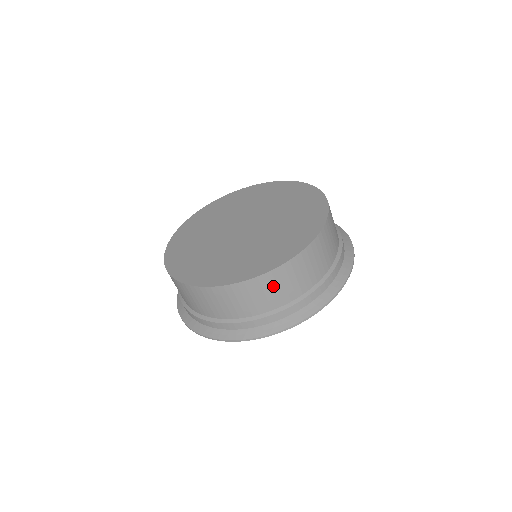
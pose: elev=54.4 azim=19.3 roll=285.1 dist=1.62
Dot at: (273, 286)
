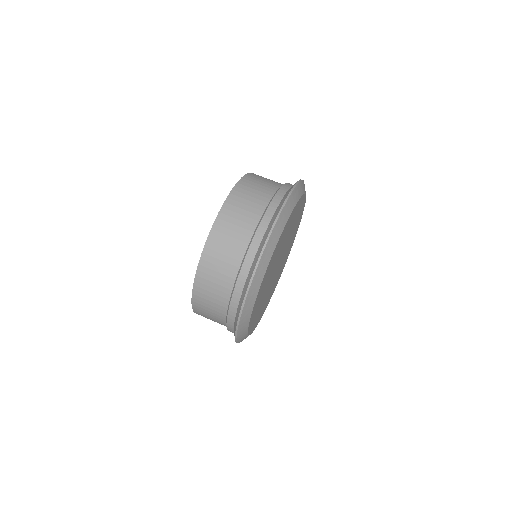
Dot at: (261, 178)
